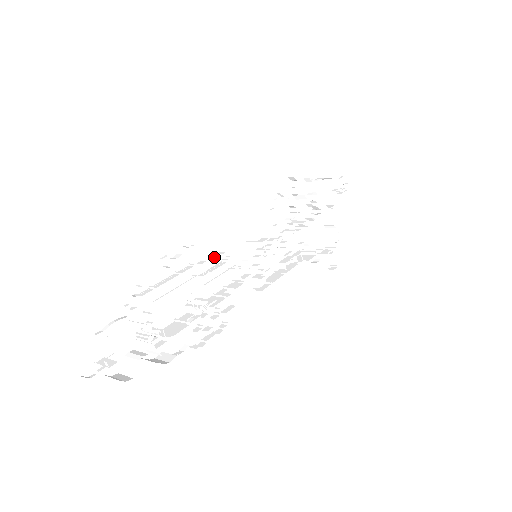
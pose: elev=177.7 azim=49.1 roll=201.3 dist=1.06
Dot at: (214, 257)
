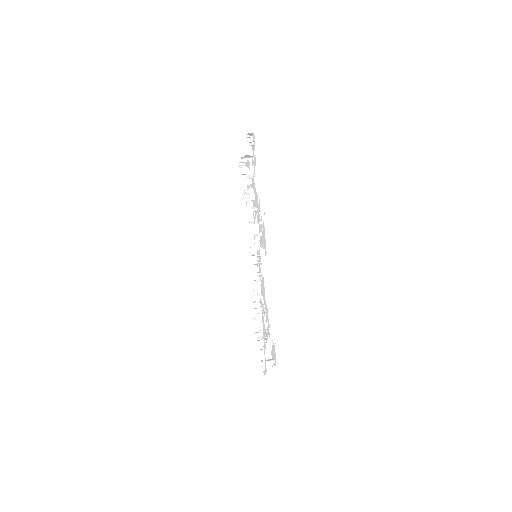
Dot at: (257, 286)
